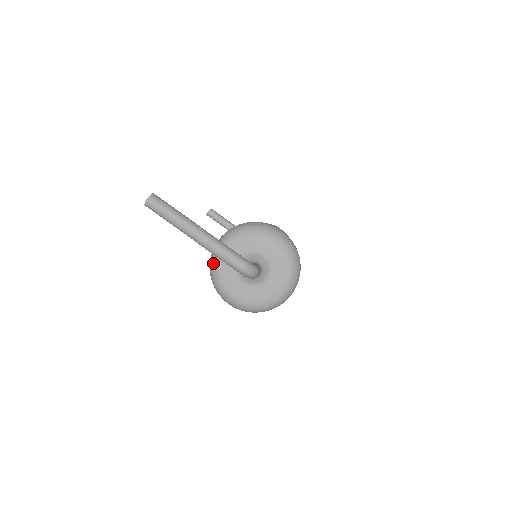
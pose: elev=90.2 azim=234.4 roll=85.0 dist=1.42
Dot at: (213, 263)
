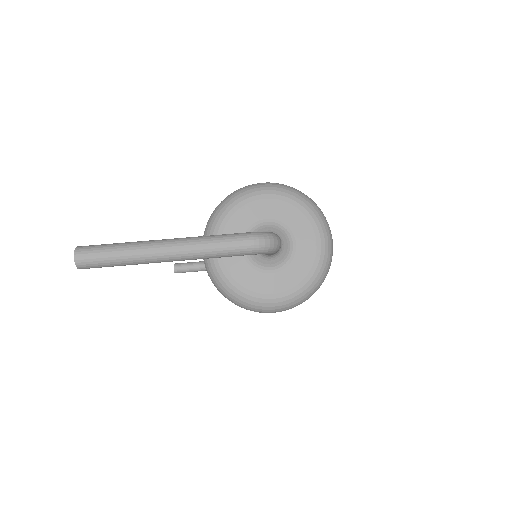
Dot at: (217, 280)
